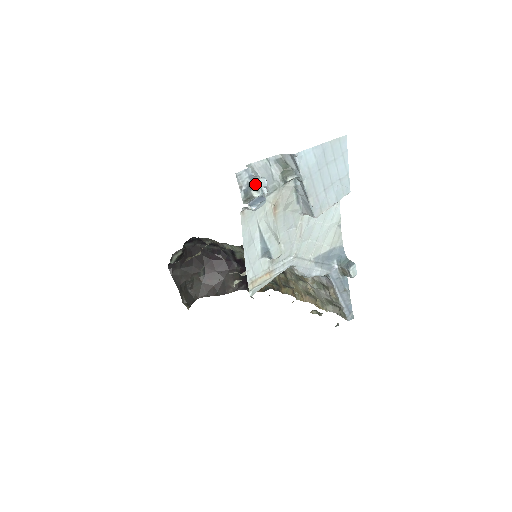
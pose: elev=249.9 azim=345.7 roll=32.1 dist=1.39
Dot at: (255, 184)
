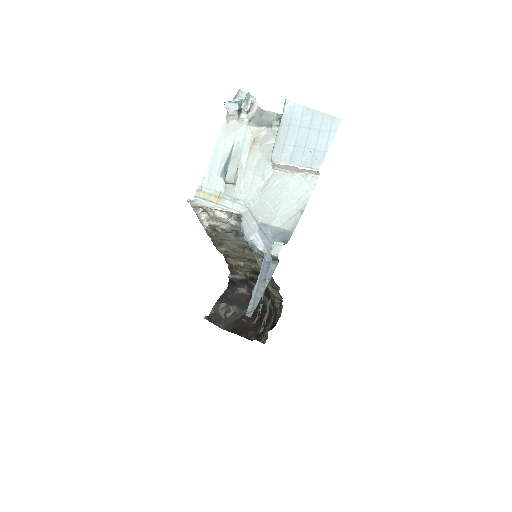
Dot at: occluded
